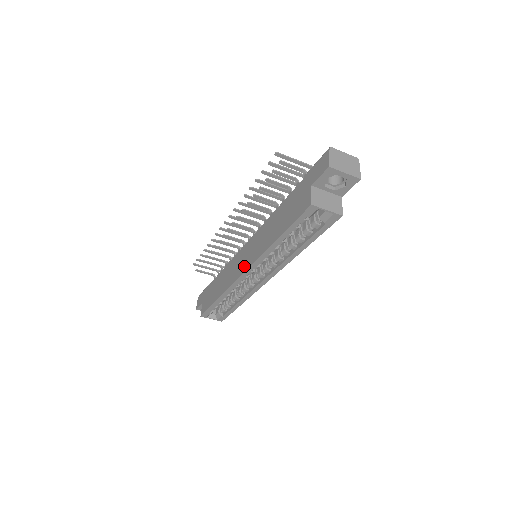
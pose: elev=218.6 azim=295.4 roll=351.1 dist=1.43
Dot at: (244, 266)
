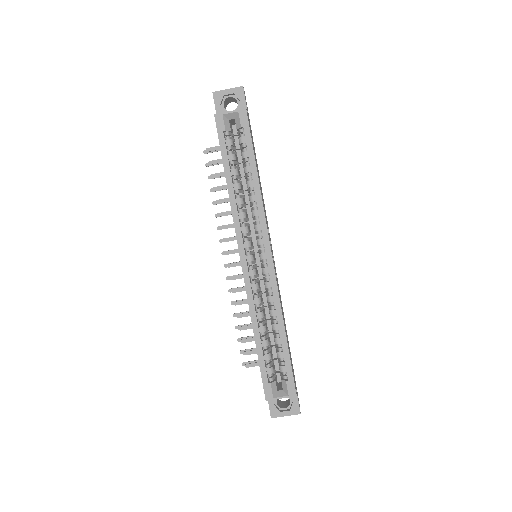
Dot at: occluded
